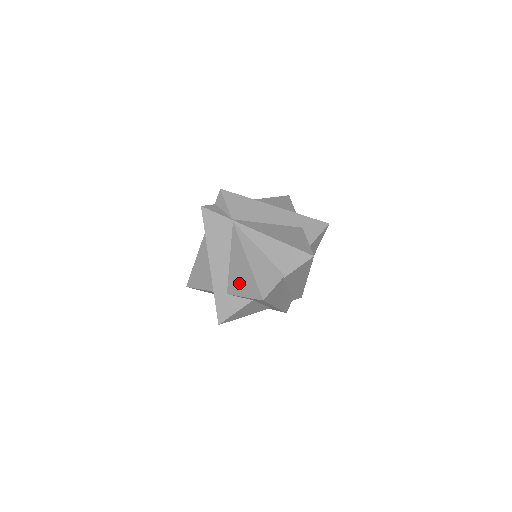
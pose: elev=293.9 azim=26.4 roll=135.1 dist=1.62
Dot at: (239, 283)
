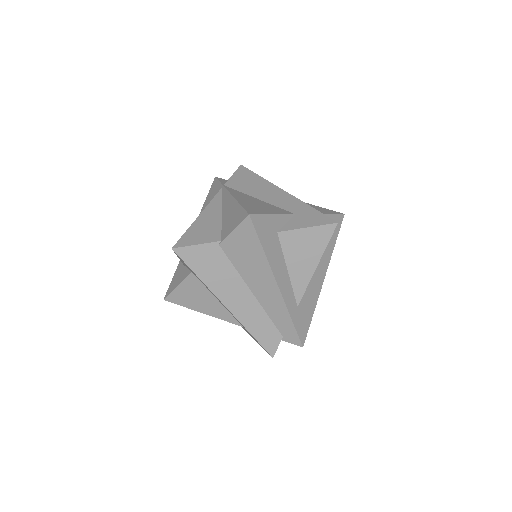
Dot at: occluded
